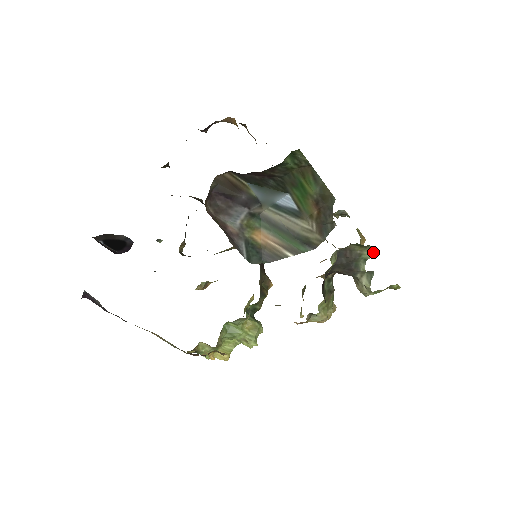
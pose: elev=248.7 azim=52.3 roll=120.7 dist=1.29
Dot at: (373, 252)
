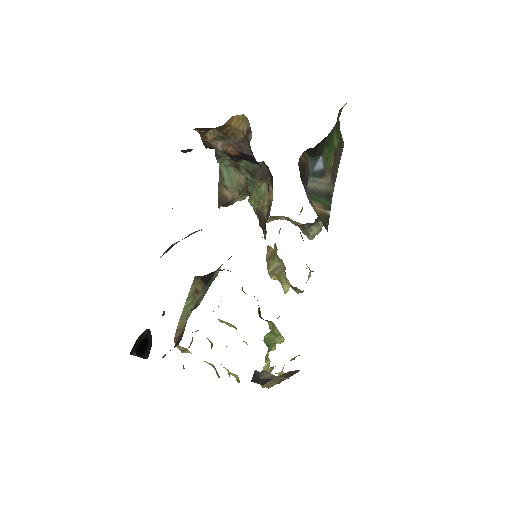
Dot at: occluded
